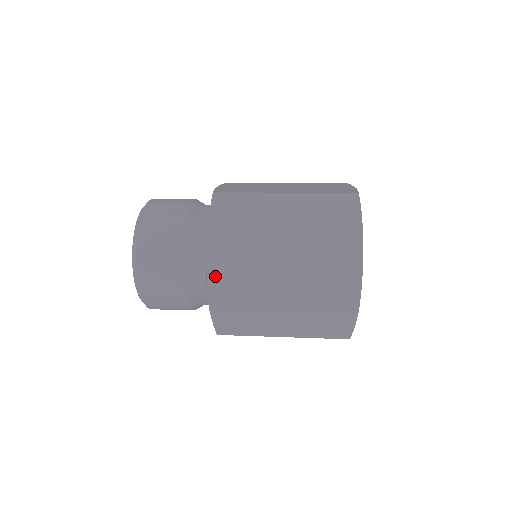
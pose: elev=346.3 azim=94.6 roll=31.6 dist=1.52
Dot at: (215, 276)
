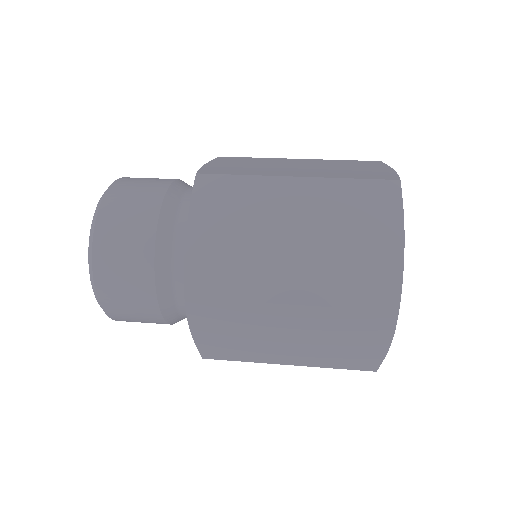
Dot at: (210, 357)
